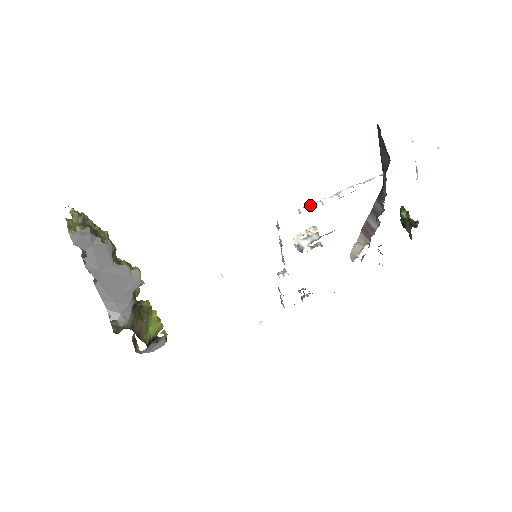
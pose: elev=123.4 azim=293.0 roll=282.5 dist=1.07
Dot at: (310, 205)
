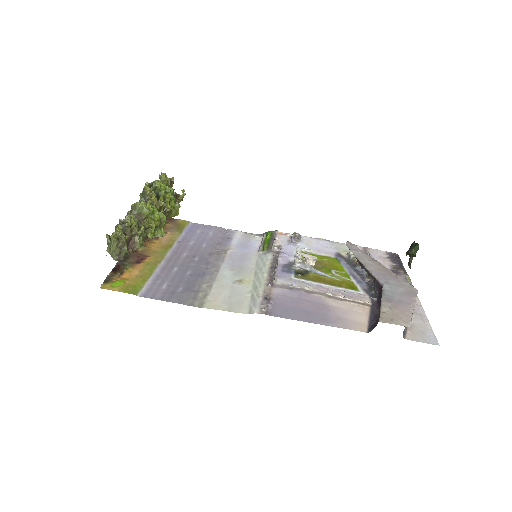
Dot at: (306, 282)
